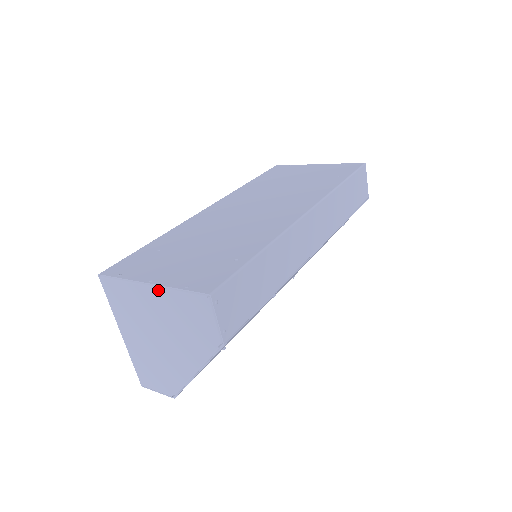
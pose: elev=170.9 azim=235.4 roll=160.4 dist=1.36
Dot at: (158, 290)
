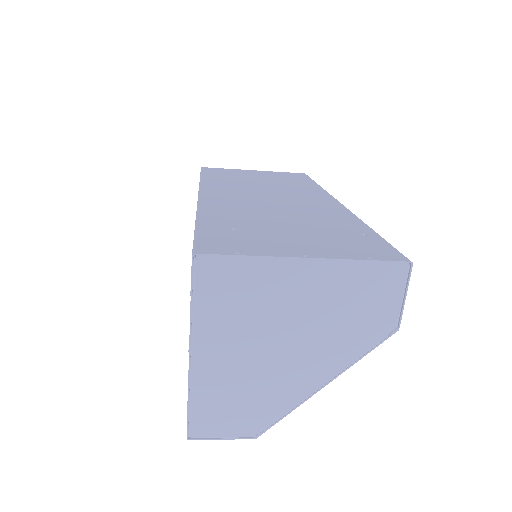
Dot at: (323, 266)
